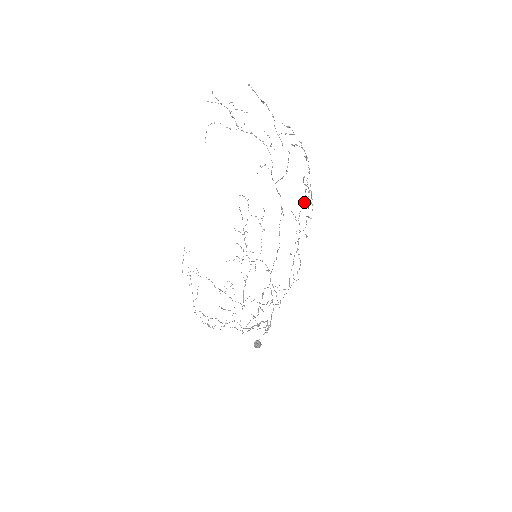
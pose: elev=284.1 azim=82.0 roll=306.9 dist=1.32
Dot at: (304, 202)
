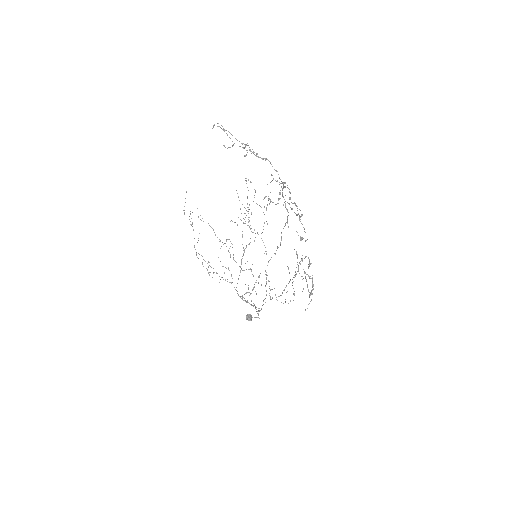
Dot at: occluded
